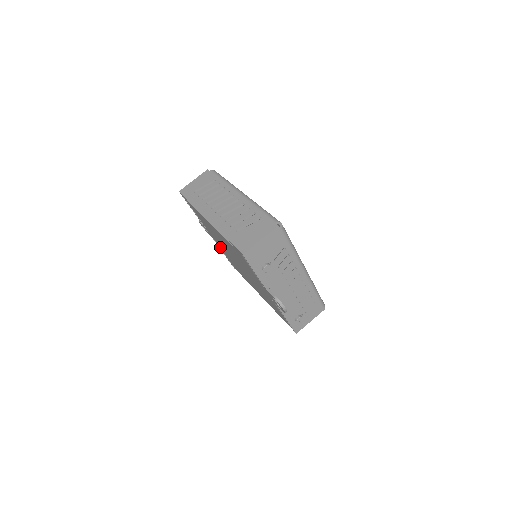
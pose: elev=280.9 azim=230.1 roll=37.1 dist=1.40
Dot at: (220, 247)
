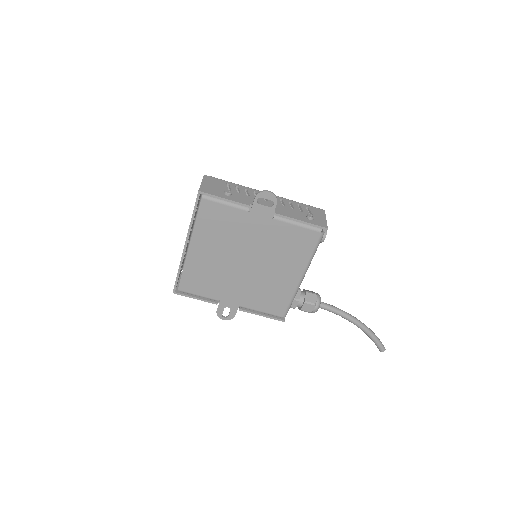
Dot at: (245, 303)
